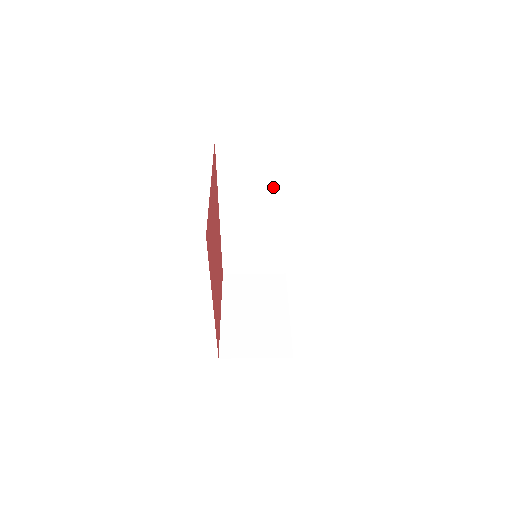
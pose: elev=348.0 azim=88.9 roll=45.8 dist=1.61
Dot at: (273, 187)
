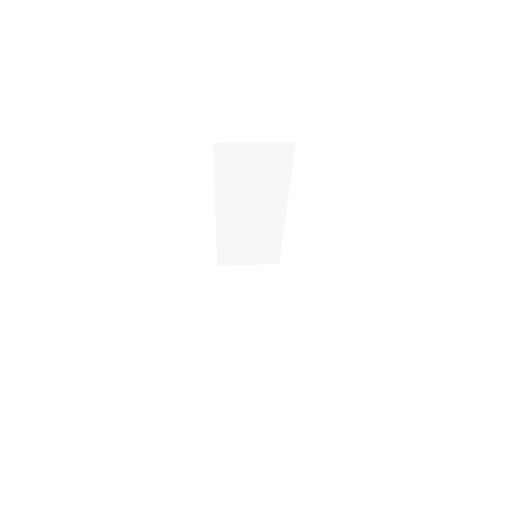
Dot at: (270, 185)
